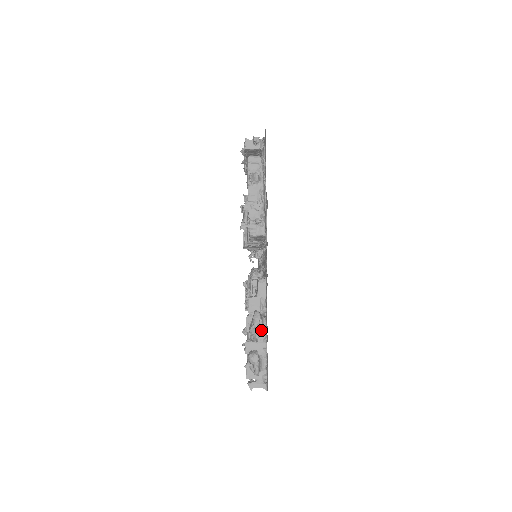
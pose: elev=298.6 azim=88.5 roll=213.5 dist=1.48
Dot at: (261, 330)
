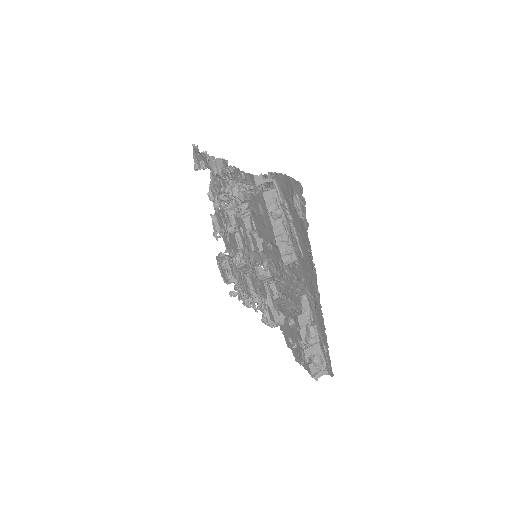
Dot at: occluded
